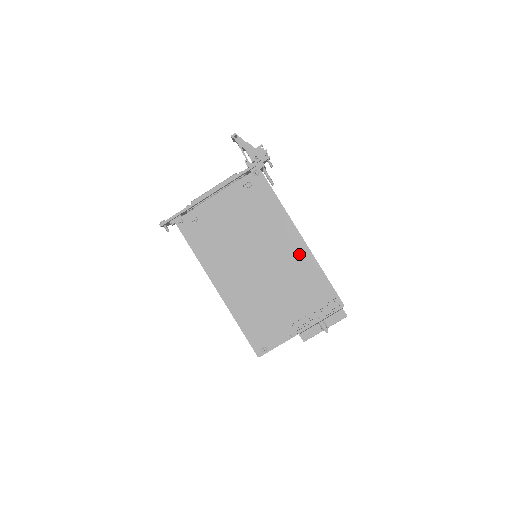
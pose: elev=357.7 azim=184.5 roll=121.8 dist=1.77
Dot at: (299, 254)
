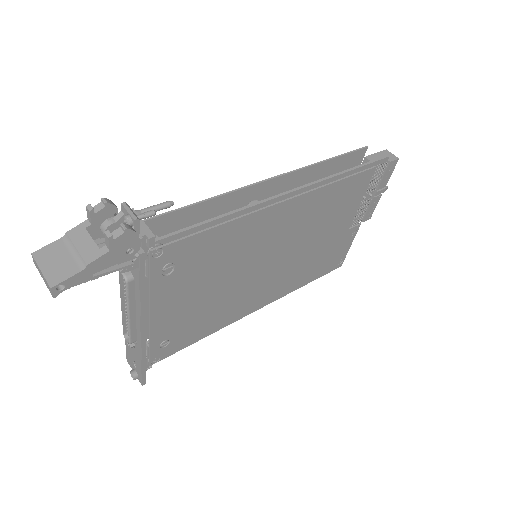
Dot at: (306, 204)
